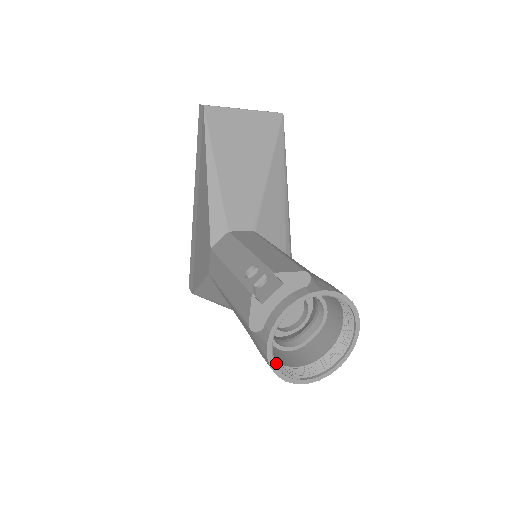
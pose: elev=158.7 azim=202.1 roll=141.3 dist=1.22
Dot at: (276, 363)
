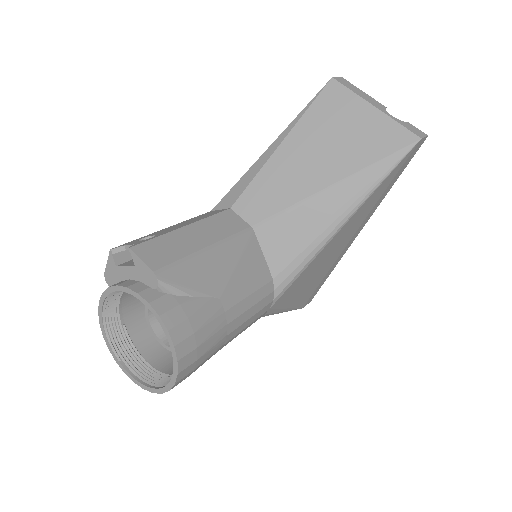
Dot at: (106, 325)
